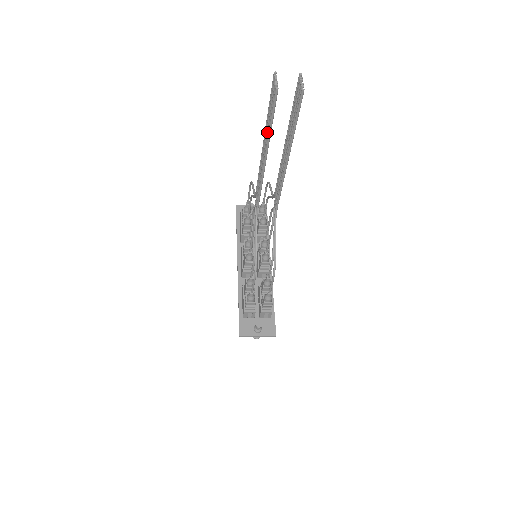
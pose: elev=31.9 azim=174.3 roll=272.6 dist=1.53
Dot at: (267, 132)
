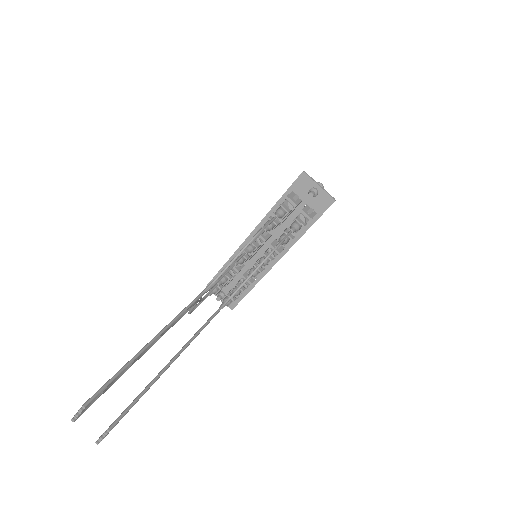
Dot at: occluded
